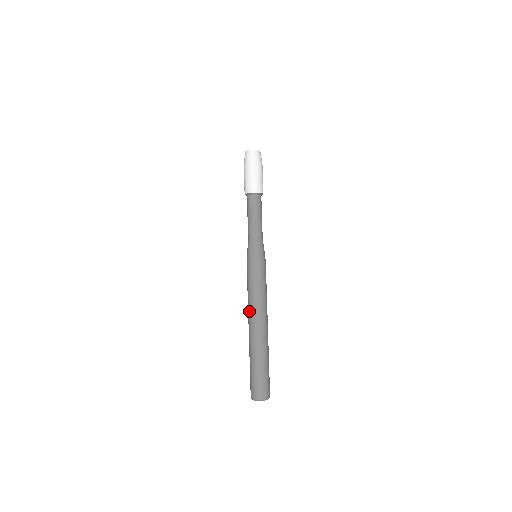
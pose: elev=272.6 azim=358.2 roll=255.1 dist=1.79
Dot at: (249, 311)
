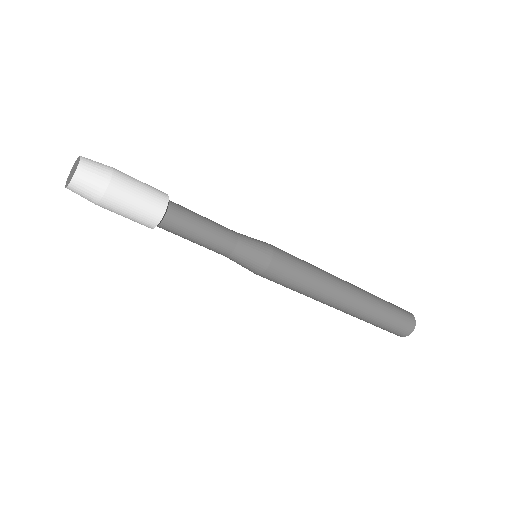
Dot at: occluded
